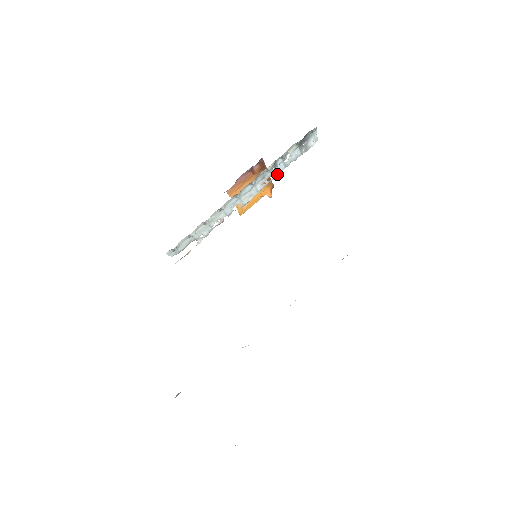
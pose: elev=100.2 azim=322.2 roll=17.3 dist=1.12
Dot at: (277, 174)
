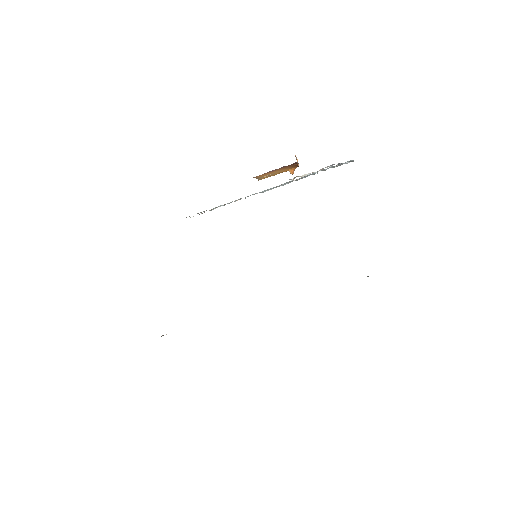
Dot at: (304, 177)
